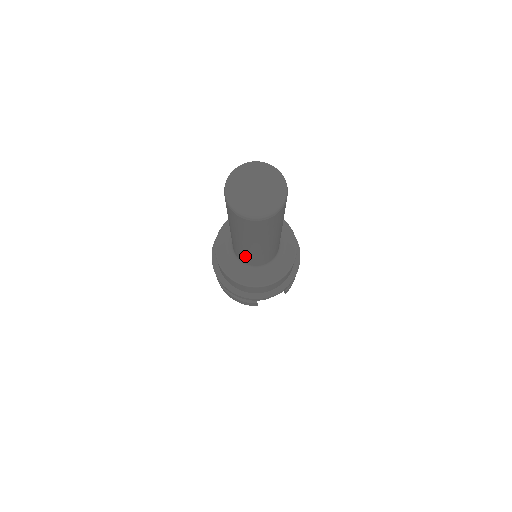
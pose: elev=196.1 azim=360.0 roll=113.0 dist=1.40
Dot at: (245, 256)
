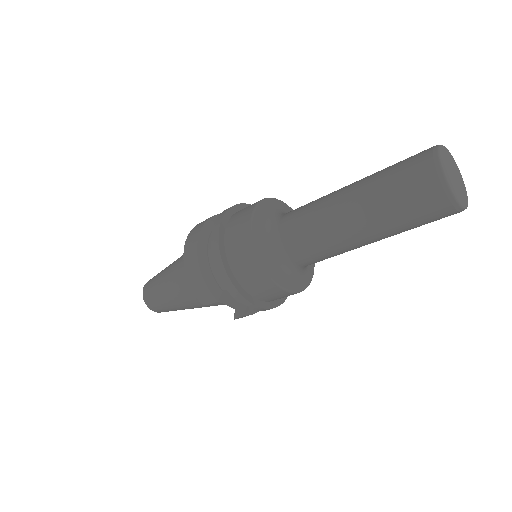
Dot at: (309, 235)
